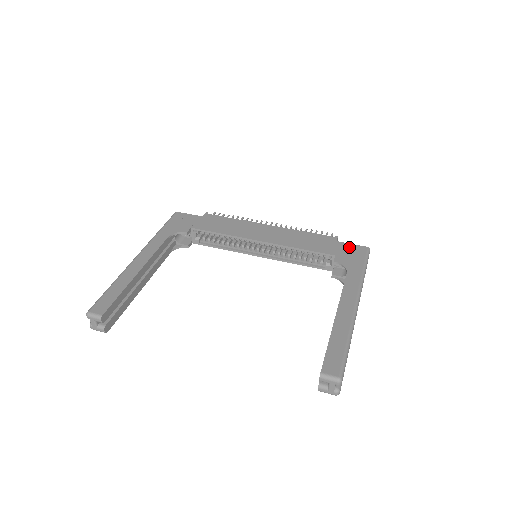
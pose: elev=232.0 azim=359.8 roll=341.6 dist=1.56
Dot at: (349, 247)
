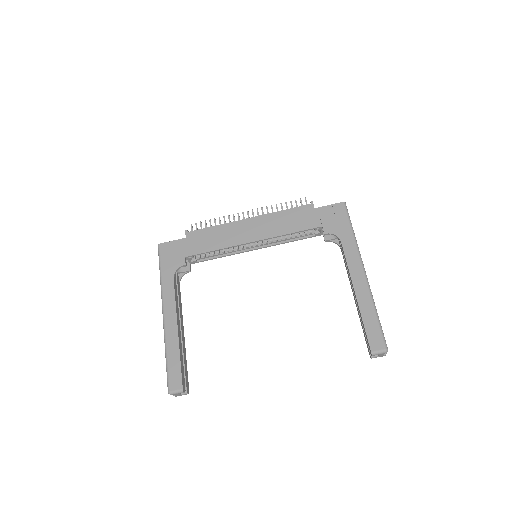
Dot at: (328, 210)
